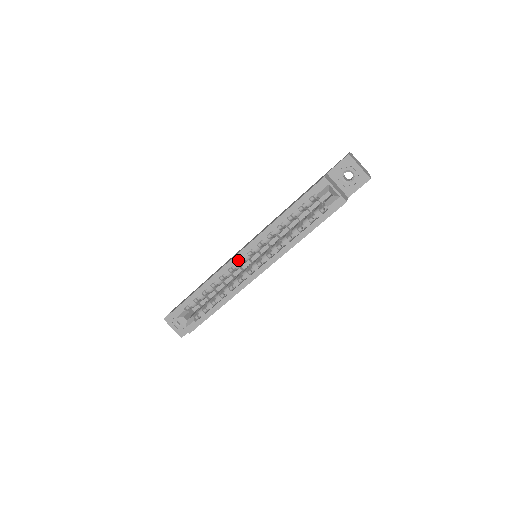
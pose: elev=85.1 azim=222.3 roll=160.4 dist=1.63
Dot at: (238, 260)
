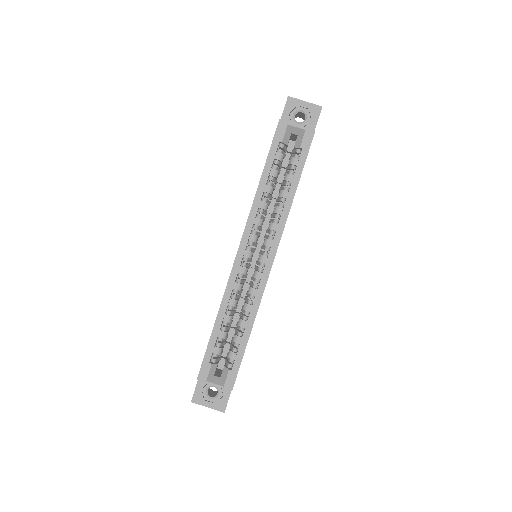
Dot at: (240, 262)
